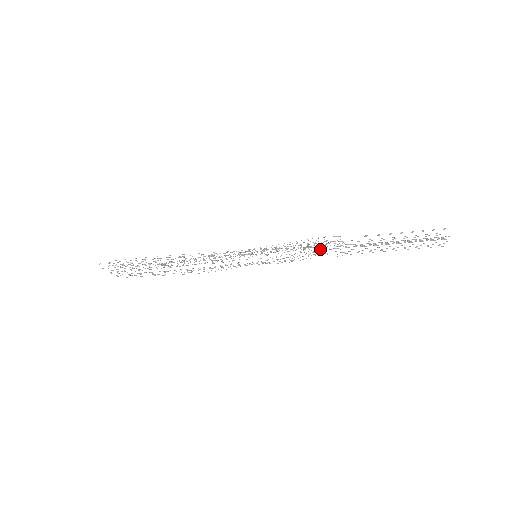
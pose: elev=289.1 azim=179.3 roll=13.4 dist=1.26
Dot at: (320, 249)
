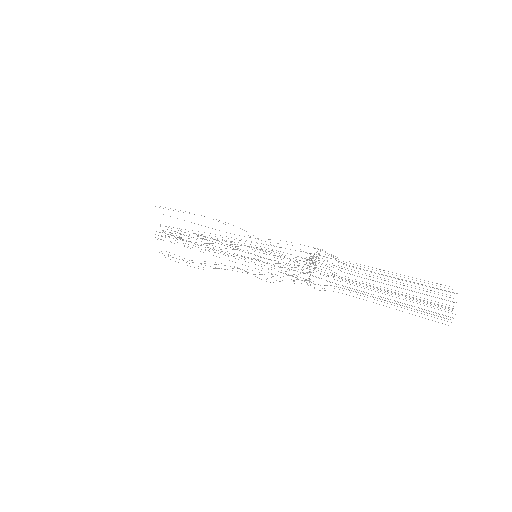
Dot at: occluded
